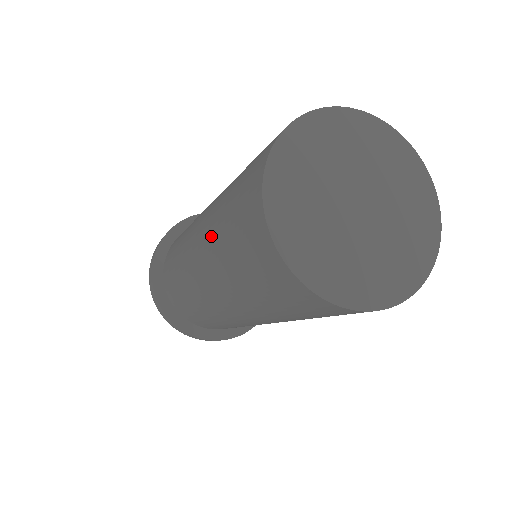
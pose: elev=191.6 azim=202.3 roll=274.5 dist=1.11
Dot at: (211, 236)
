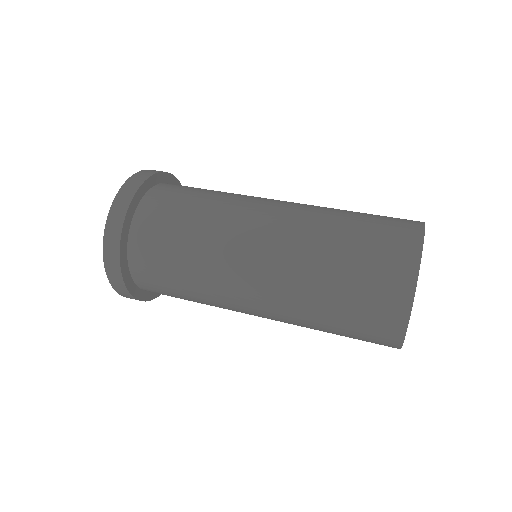
Dot at: occluded
